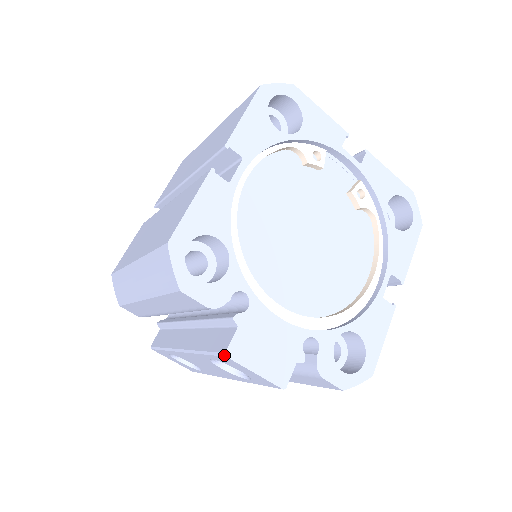
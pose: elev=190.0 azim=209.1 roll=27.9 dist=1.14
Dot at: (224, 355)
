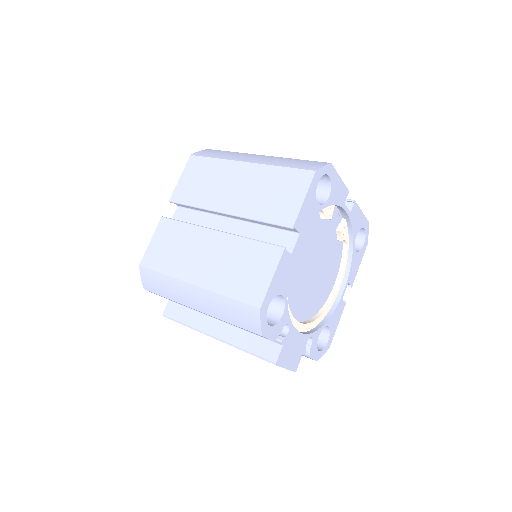
Dot at: (274, 364)
